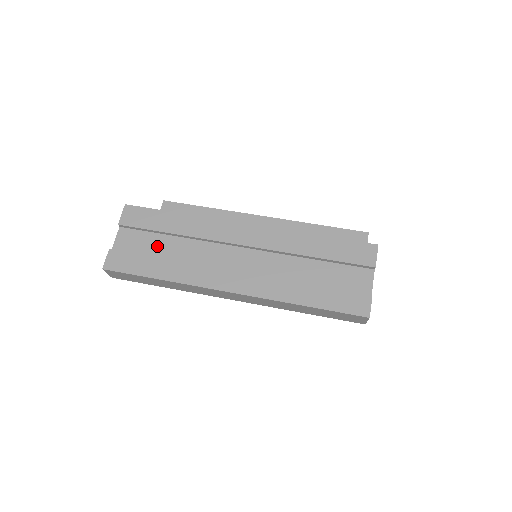
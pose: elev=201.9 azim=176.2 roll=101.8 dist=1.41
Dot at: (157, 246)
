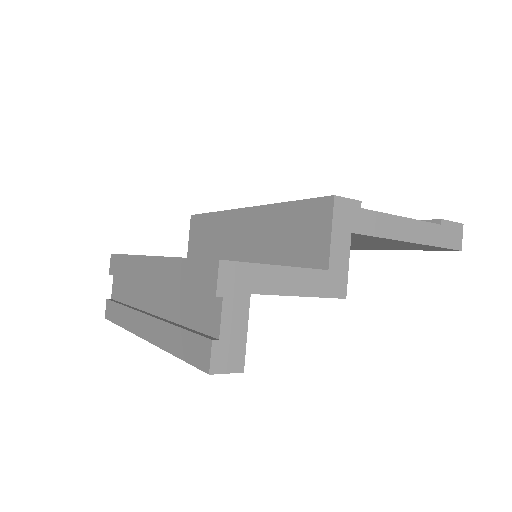
Dot at: (124, 291)
